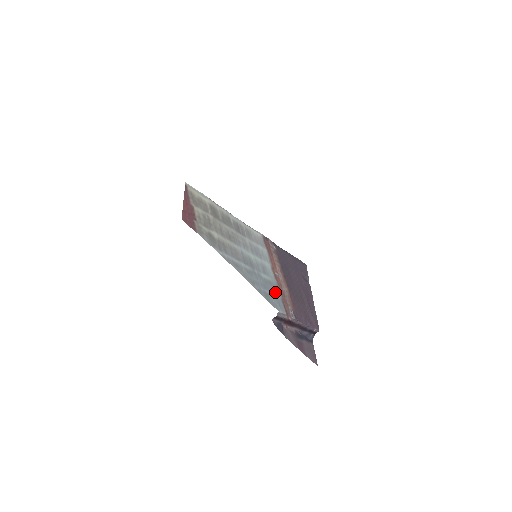
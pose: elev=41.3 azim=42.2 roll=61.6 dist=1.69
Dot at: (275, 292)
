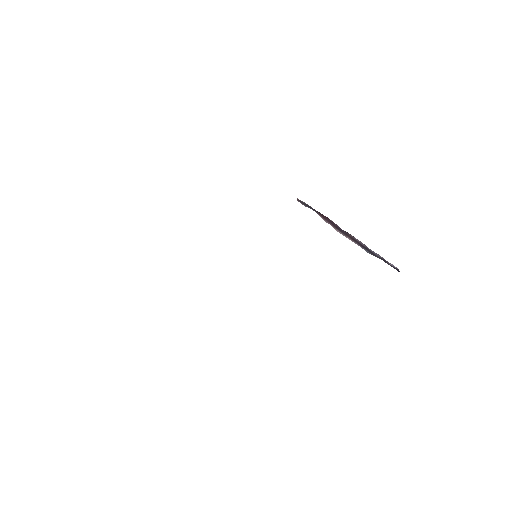
Dot at: occluded
